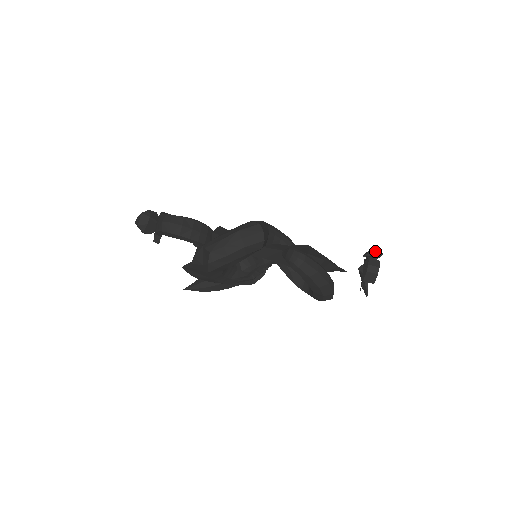
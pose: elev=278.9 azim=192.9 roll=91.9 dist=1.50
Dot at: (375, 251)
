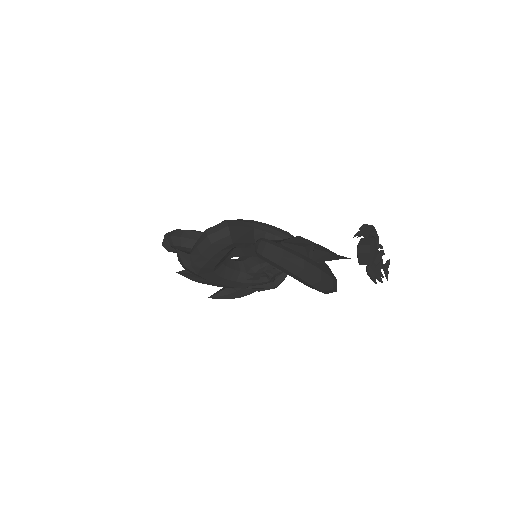
Dot at: (362, 228)
